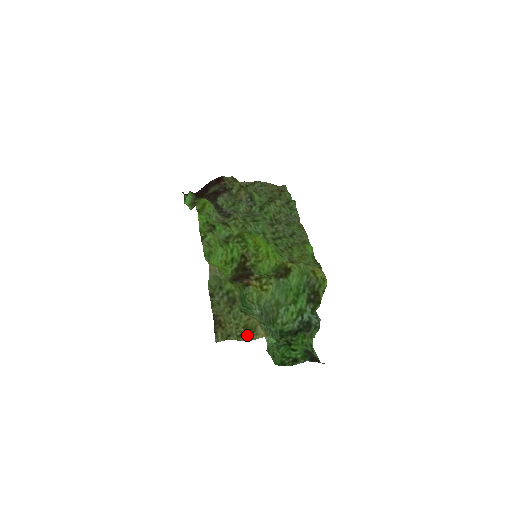
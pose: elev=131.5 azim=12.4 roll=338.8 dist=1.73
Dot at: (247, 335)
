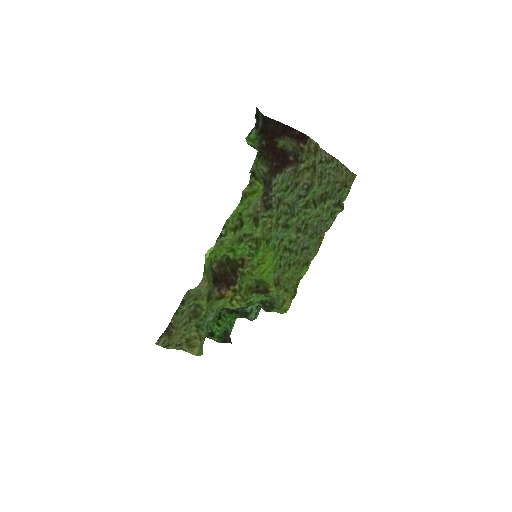
Dot at: (184, 346)
